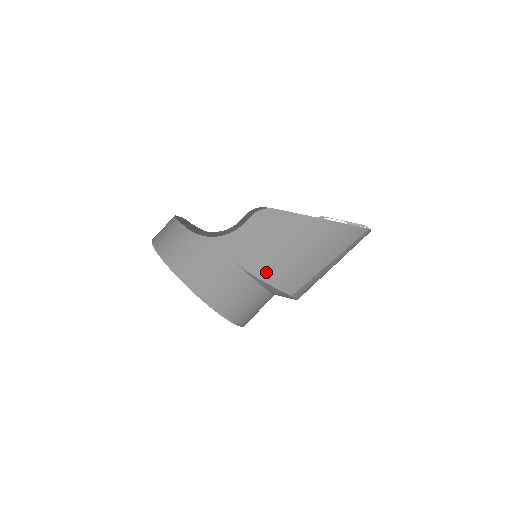
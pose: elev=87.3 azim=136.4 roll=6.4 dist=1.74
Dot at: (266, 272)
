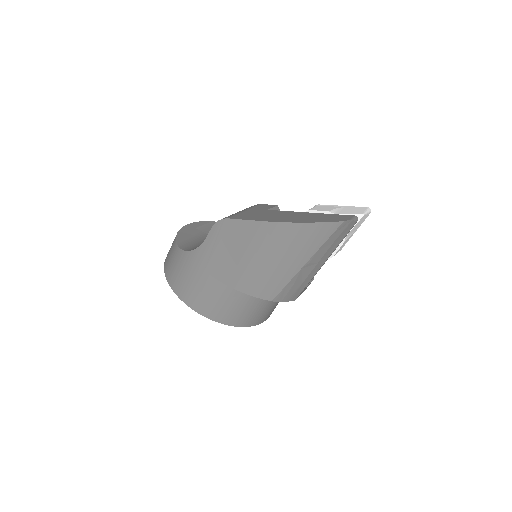
Dot at: (236, 281)
